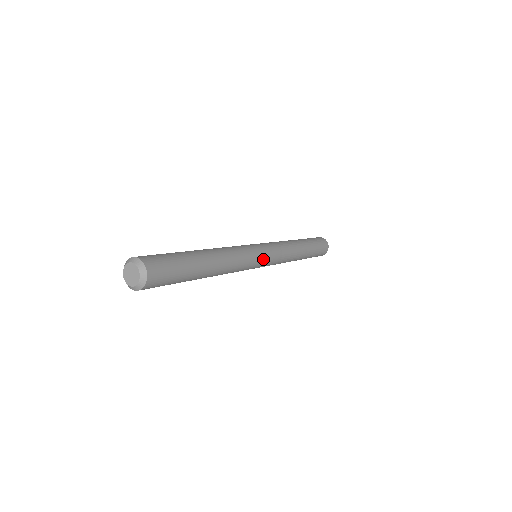
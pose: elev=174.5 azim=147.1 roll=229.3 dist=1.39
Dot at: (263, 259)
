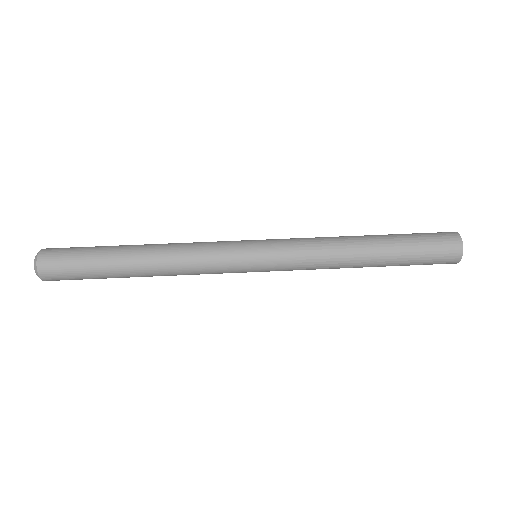
Dot at: occluded
